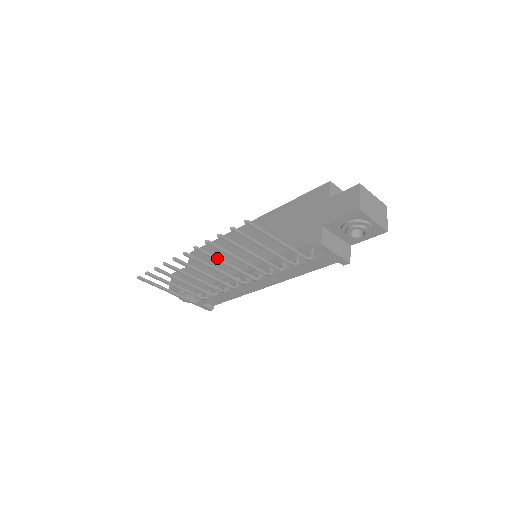
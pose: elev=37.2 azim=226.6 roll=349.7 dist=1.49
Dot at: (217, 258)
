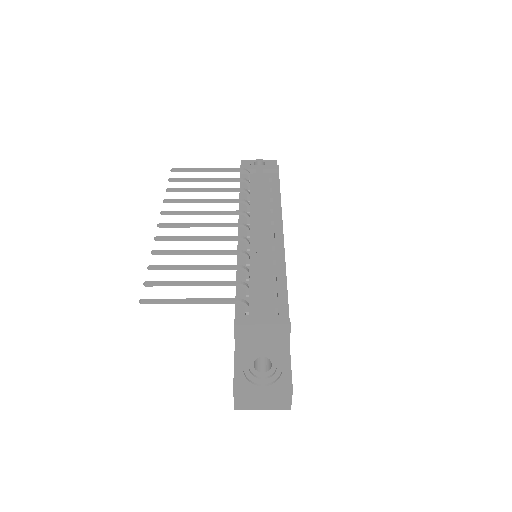
Dot at: (189, 212)
